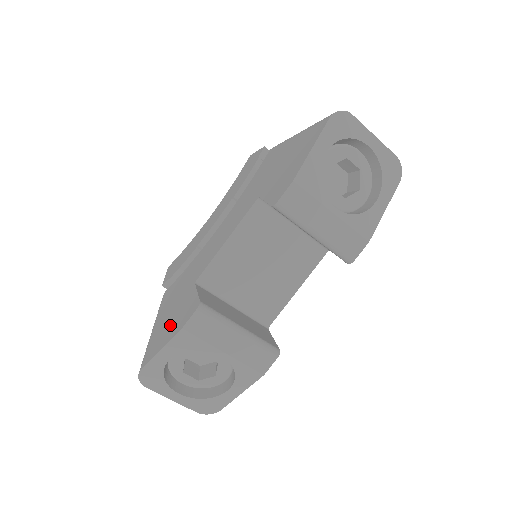
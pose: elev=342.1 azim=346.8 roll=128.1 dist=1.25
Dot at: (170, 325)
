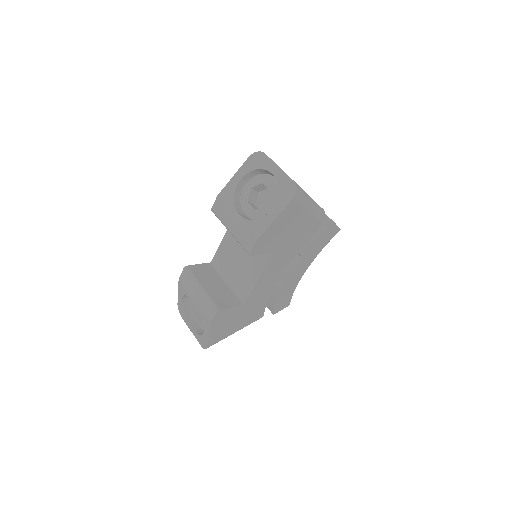
Dot at: occluded
